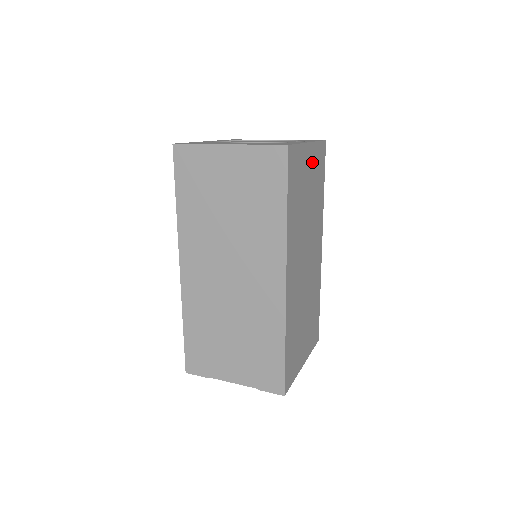
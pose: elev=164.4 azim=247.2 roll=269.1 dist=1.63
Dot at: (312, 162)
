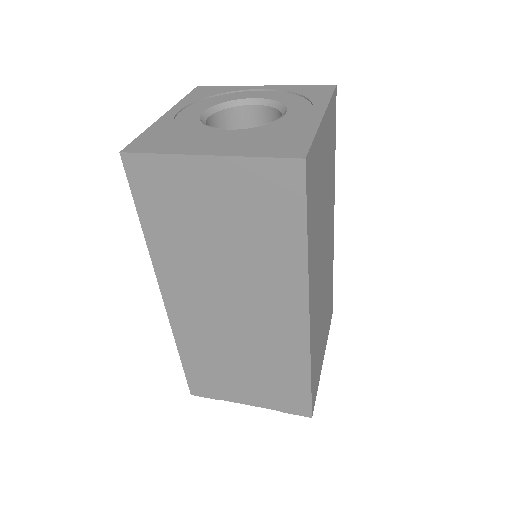
Dot at: (326, 137)
